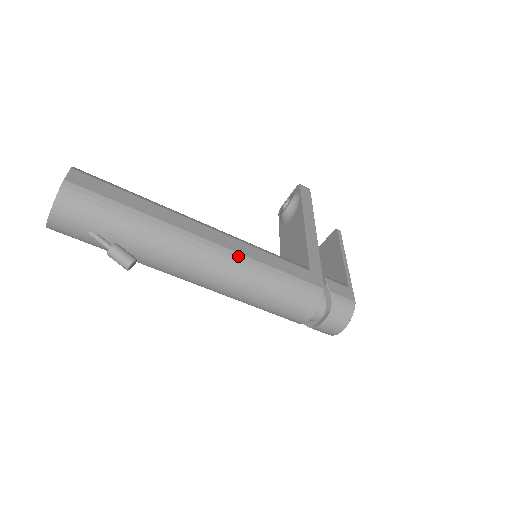
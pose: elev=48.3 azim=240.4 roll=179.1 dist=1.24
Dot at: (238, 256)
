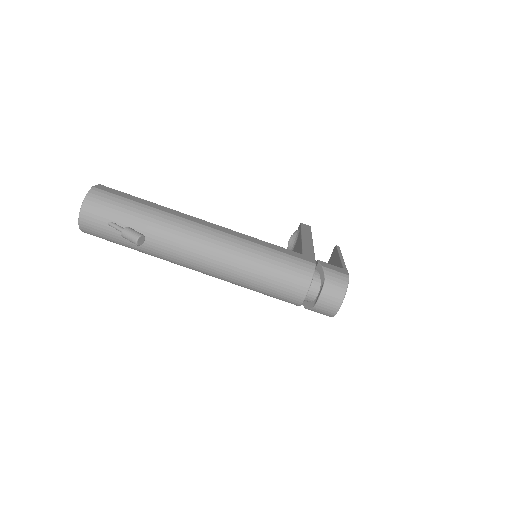
Dot at: (231, 236)
